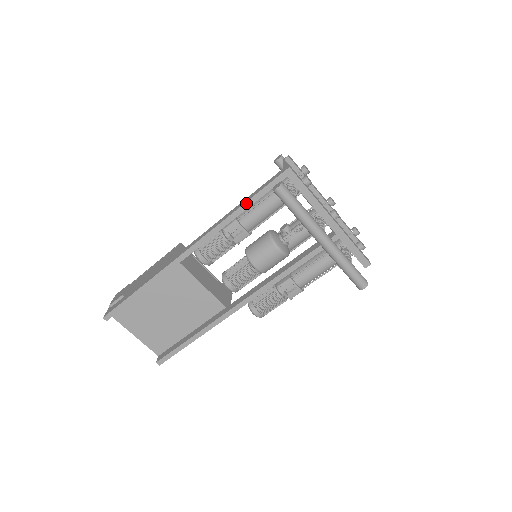
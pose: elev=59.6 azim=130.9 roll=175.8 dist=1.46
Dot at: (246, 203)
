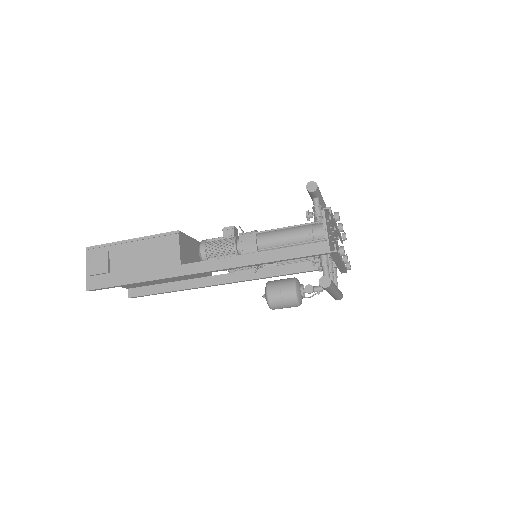
Dot at: (280, 260)
